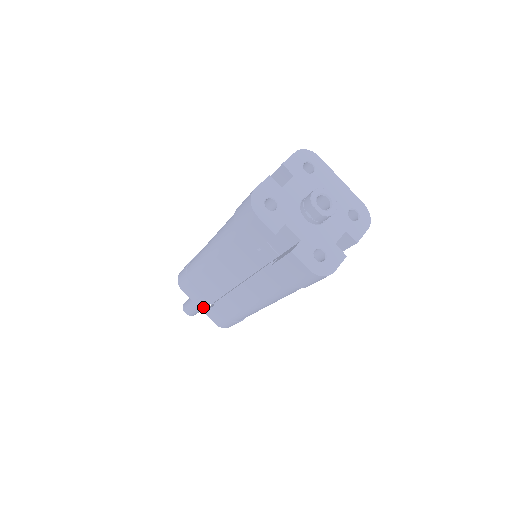
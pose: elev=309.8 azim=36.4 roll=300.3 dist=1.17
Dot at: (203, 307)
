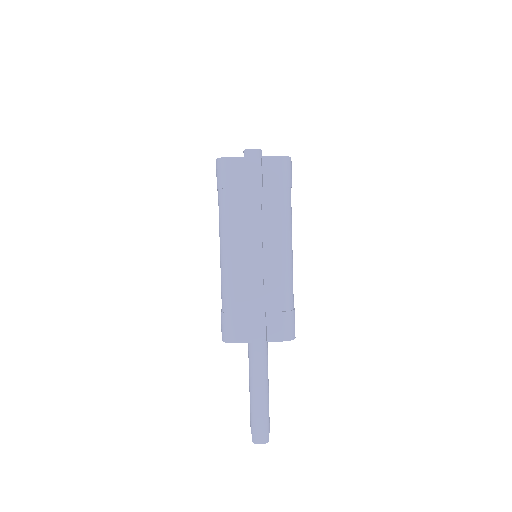
Dot at: (253, 400)
